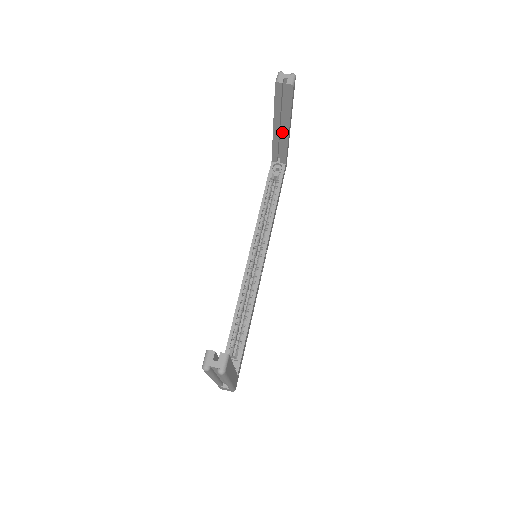
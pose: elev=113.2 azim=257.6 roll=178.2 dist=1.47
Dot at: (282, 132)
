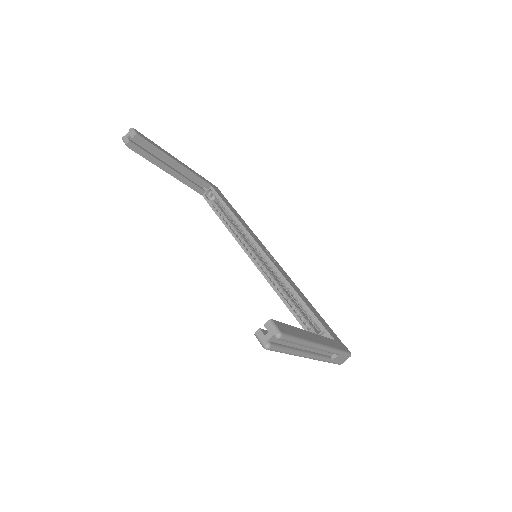
Dot at: (179, 170)
